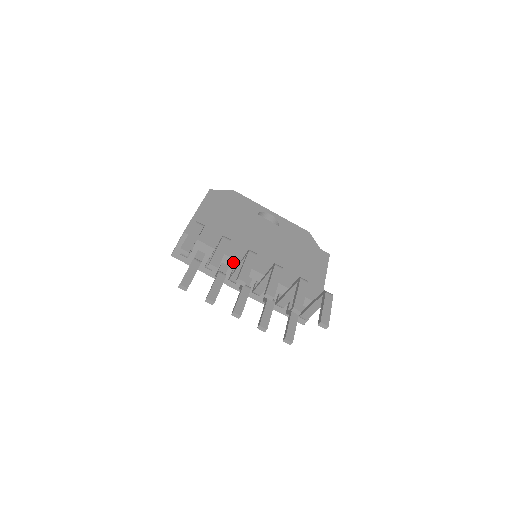
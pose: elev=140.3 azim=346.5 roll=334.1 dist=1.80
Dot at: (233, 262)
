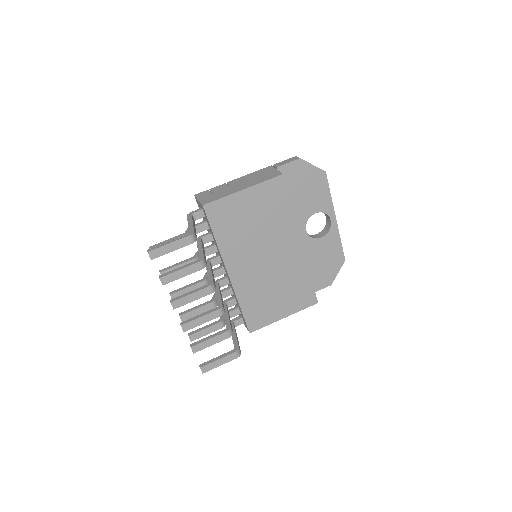
Dot at: (221, 255)
